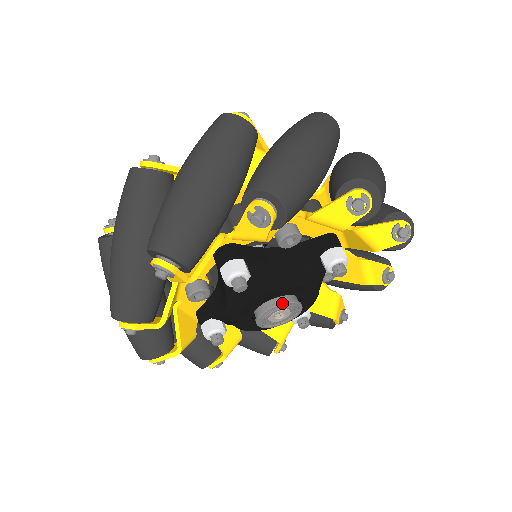
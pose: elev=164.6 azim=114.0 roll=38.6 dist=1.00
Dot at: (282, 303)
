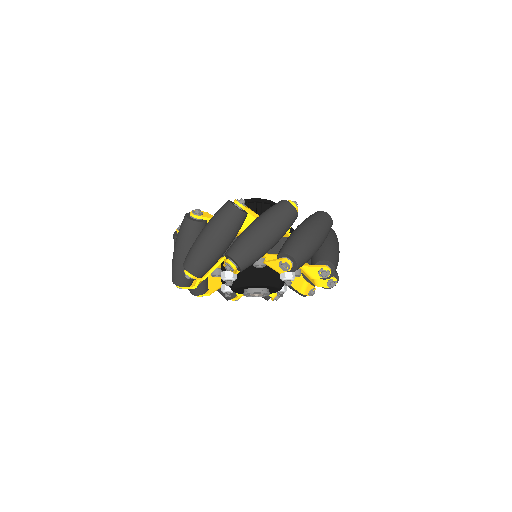
Dot at: (255, 292)
